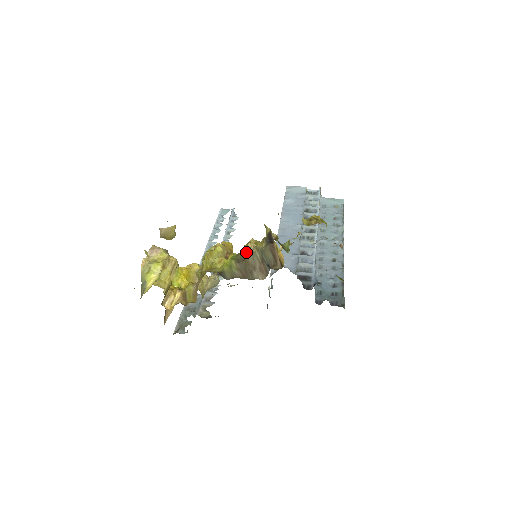
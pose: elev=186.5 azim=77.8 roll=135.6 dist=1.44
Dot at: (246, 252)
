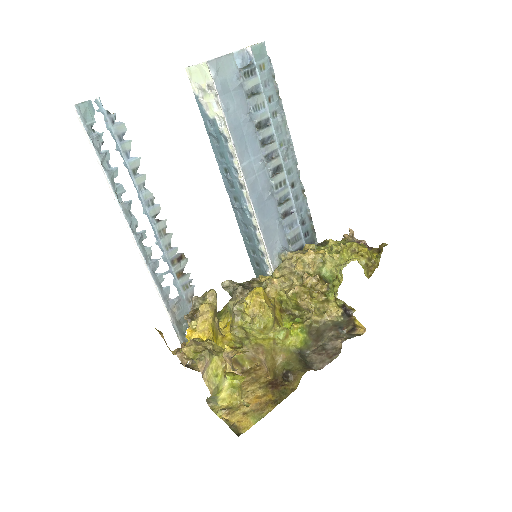
Dot at: (314, 321)
